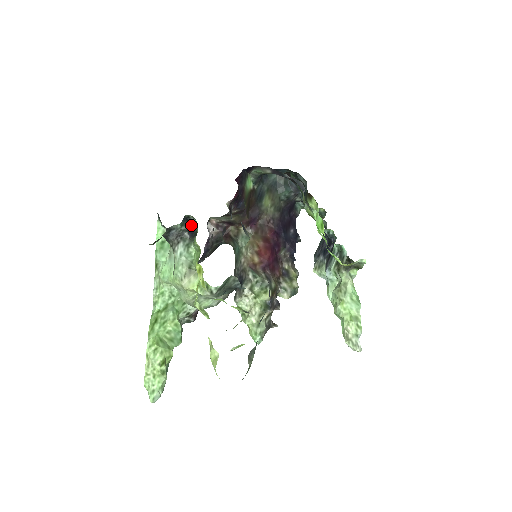
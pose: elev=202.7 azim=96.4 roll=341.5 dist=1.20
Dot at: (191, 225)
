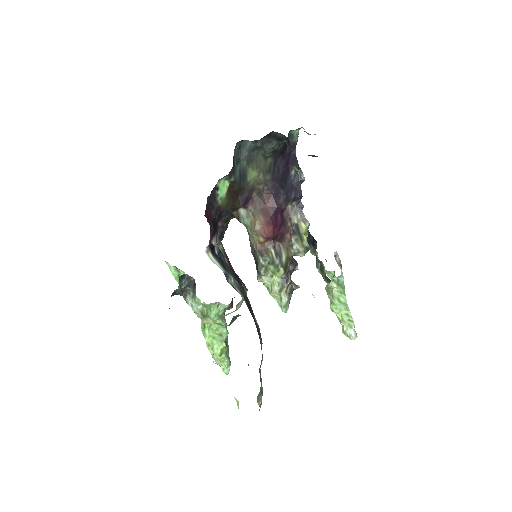
Dot at: (188, 278)
